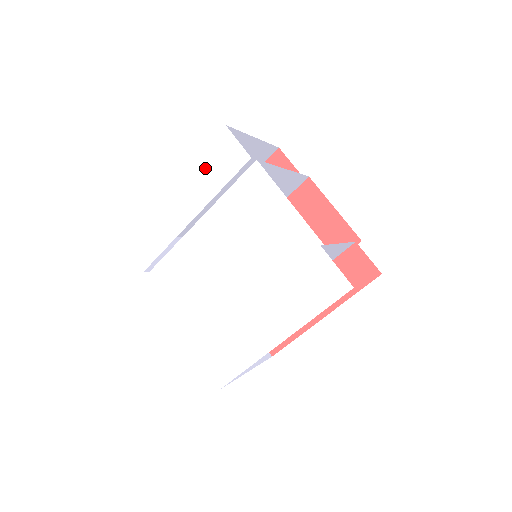
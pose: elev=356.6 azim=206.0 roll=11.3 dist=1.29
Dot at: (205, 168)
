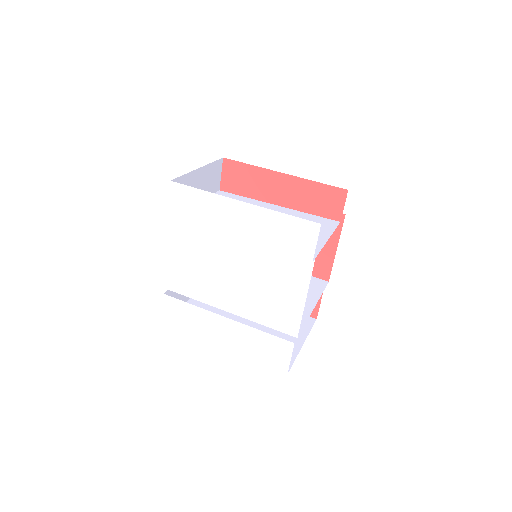
Dot at: (278, 226)
